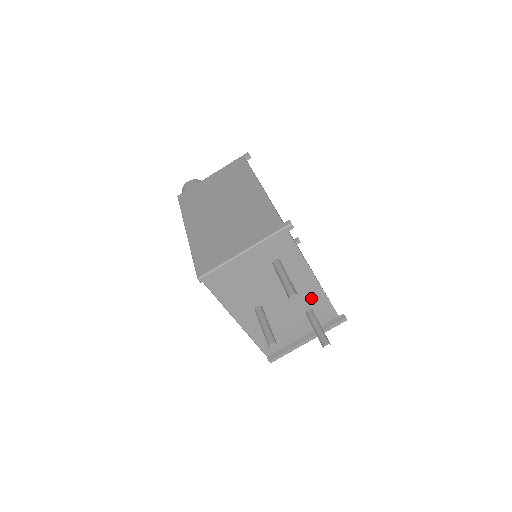
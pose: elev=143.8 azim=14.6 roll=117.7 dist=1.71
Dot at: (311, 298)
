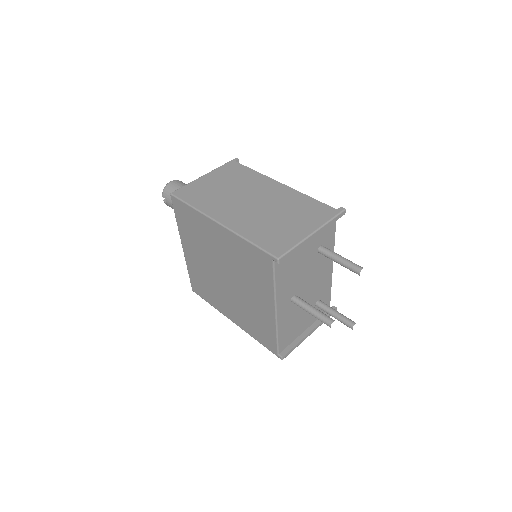
Dot at: (323, 288)
